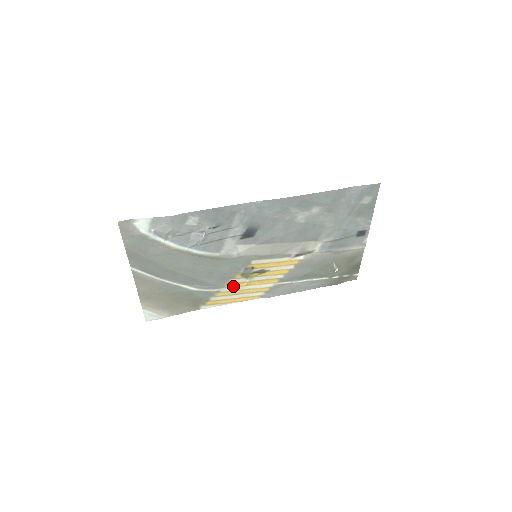
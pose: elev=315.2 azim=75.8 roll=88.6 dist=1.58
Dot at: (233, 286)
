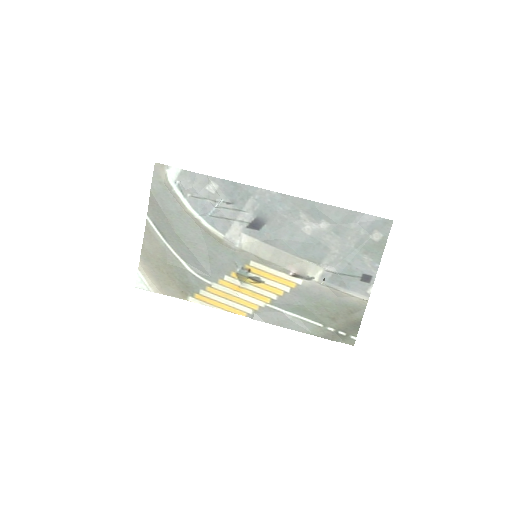
Dot at: (225, 285)
